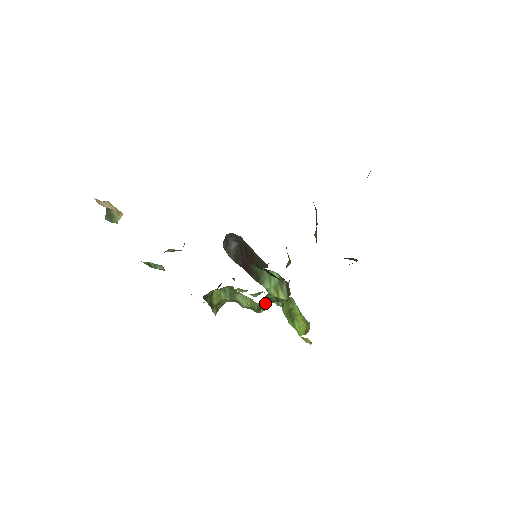
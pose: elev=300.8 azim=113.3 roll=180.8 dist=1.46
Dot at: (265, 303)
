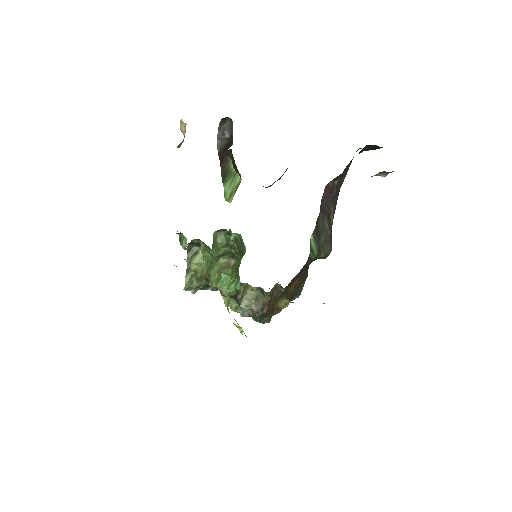
Dot at: (225, 265)
